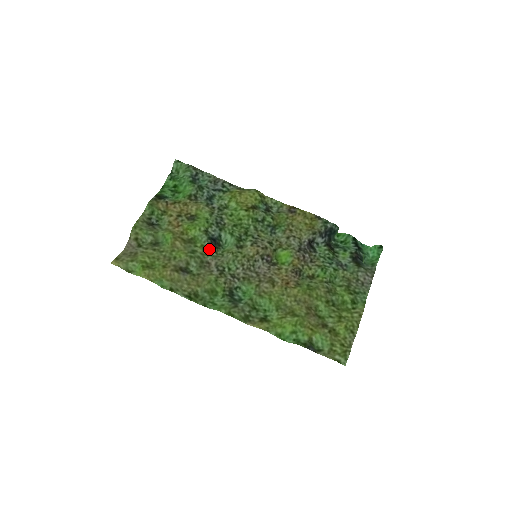
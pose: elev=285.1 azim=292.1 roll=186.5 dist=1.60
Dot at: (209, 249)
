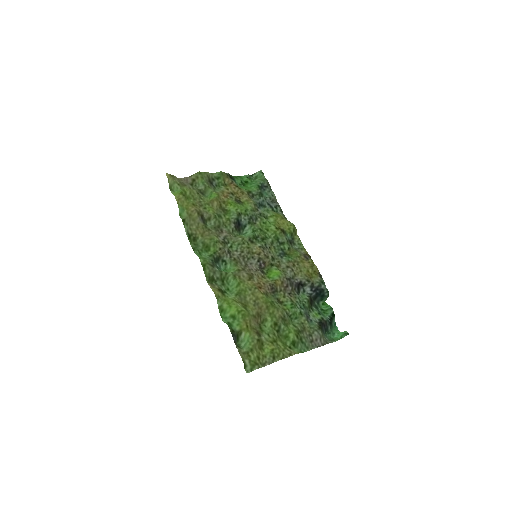
Dot at: (231, 225)
